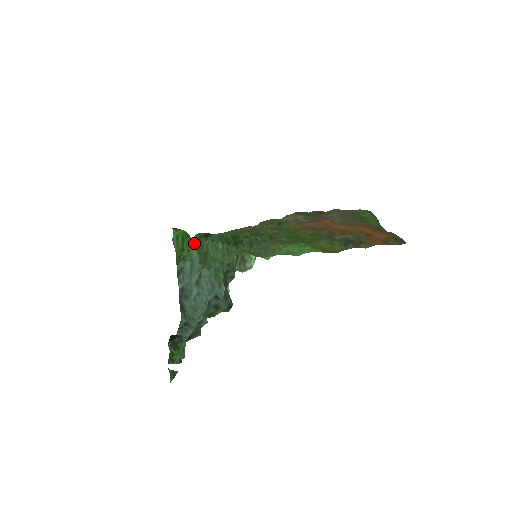
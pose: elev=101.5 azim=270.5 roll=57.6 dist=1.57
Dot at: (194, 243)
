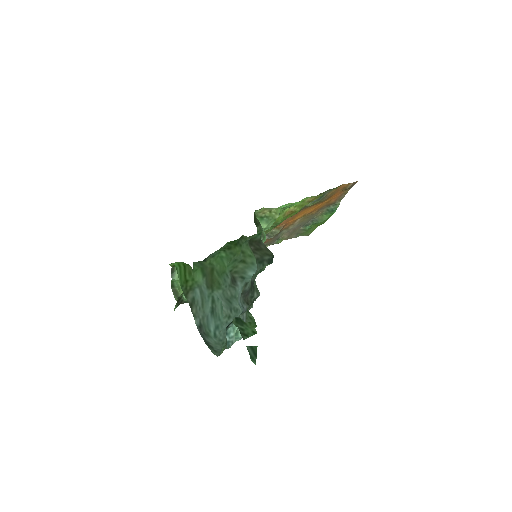
Dot at: (196, 268)
